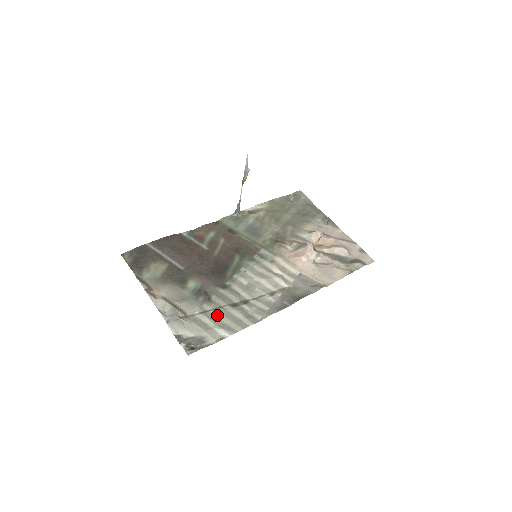
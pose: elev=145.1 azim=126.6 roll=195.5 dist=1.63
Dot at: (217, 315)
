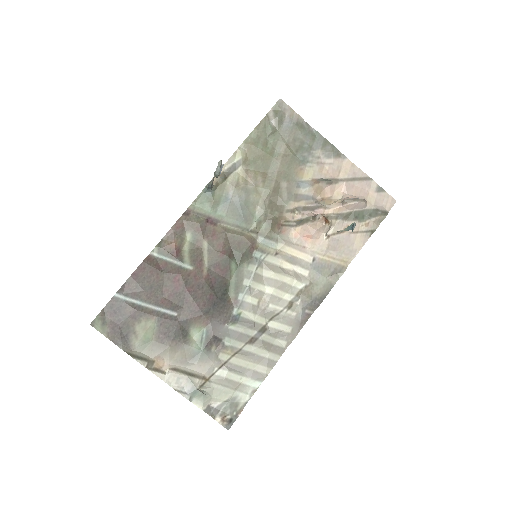
Dot at: (239, 362)
